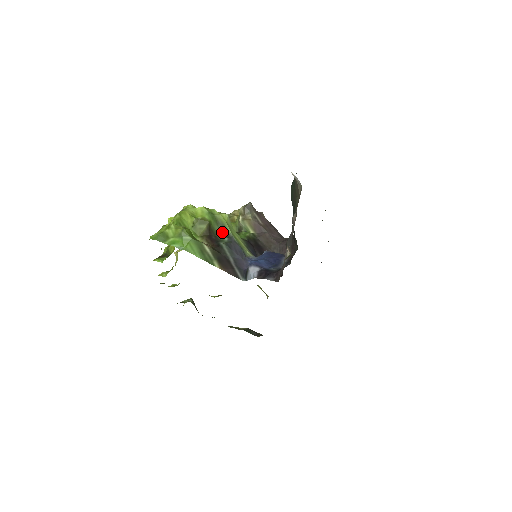
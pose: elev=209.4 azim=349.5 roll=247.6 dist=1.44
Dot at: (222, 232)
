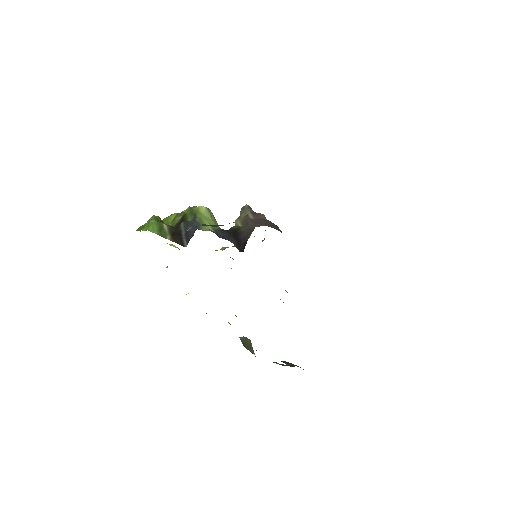
Dot at: (192, 219)
